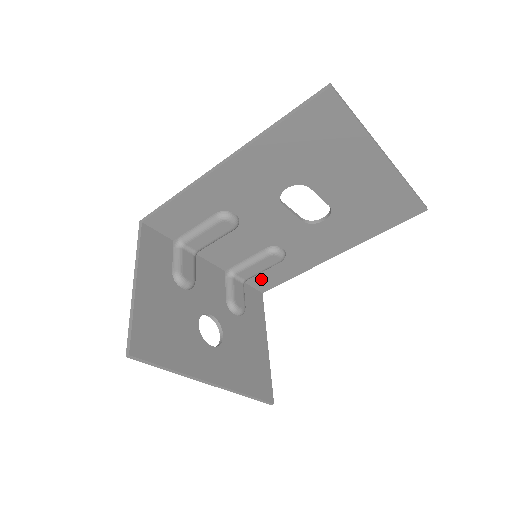
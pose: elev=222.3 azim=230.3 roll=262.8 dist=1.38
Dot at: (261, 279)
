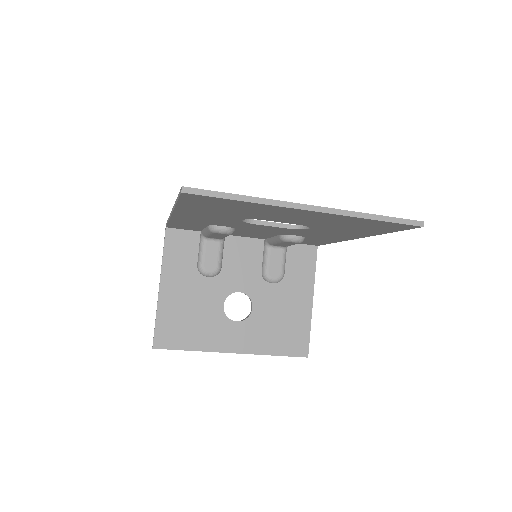
Dot at: (304, 242)
